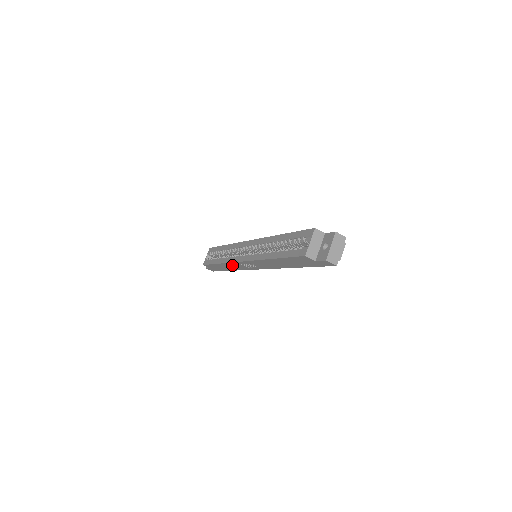
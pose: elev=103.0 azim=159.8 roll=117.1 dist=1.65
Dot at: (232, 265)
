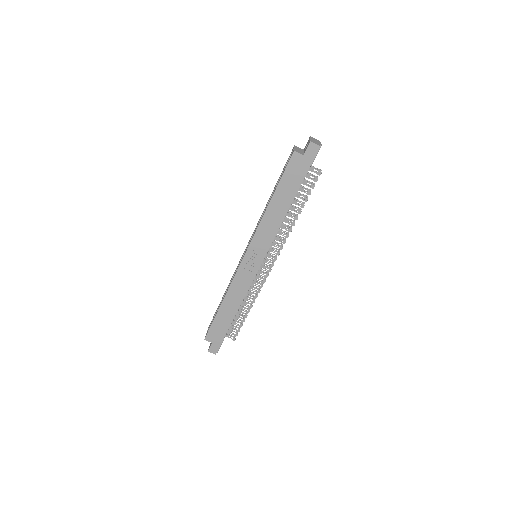
Dot at: (235, 288)
